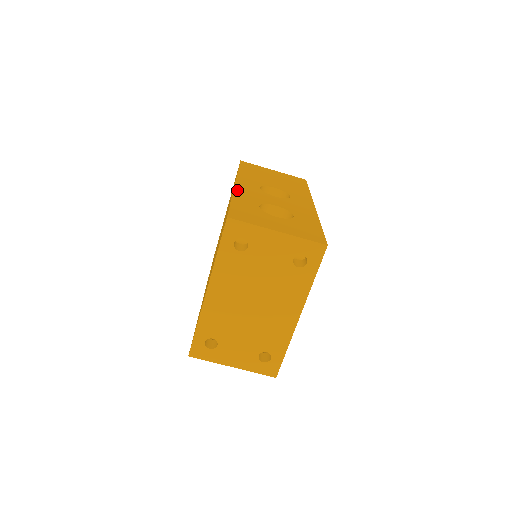
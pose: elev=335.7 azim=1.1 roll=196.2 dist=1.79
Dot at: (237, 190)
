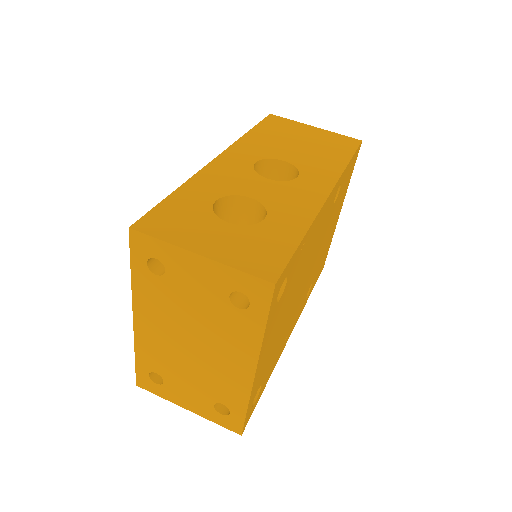
Dot at: (205, 170)
